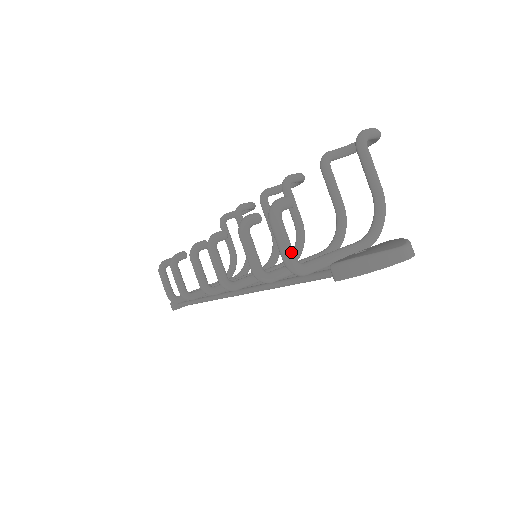
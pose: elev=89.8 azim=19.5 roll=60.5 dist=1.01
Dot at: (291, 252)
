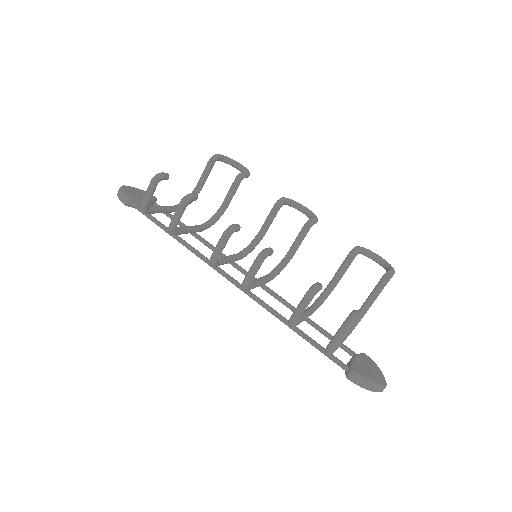
Dot at: (338, 345)
